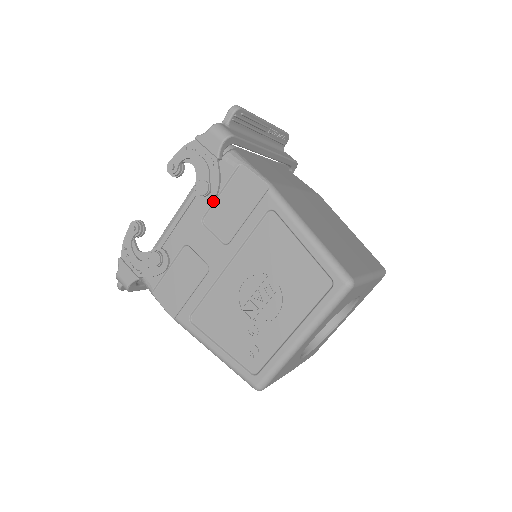
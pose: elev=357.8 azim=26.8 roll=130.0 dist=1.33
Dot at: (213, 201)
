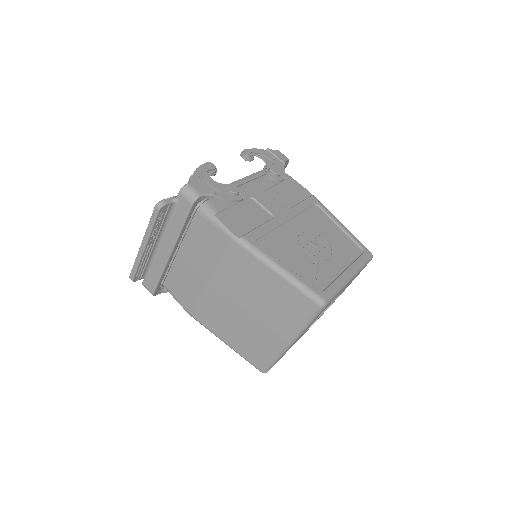
Dot at: (274, 184)
